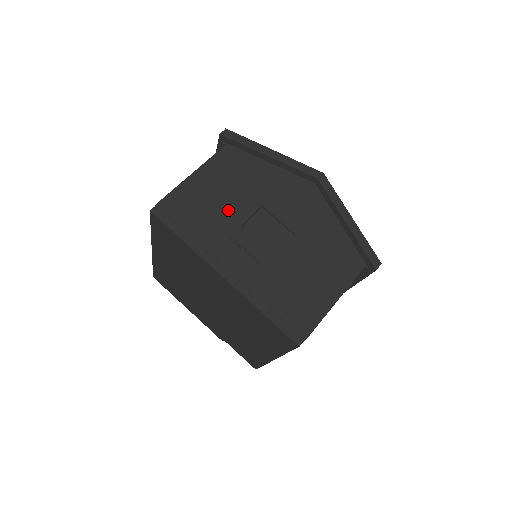
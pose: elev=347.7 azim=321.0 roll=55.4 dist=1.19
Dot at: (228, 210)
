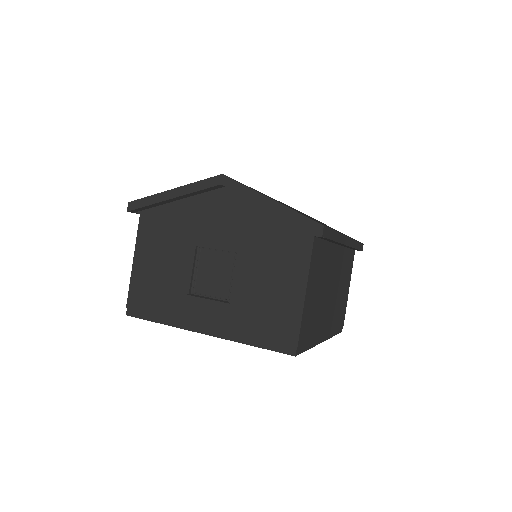
Dot at: (174, 272)
